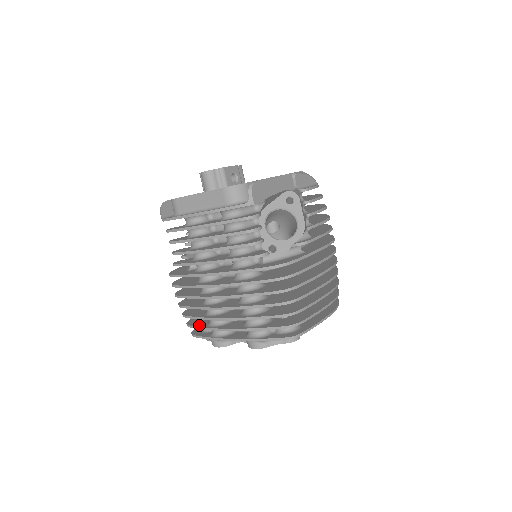
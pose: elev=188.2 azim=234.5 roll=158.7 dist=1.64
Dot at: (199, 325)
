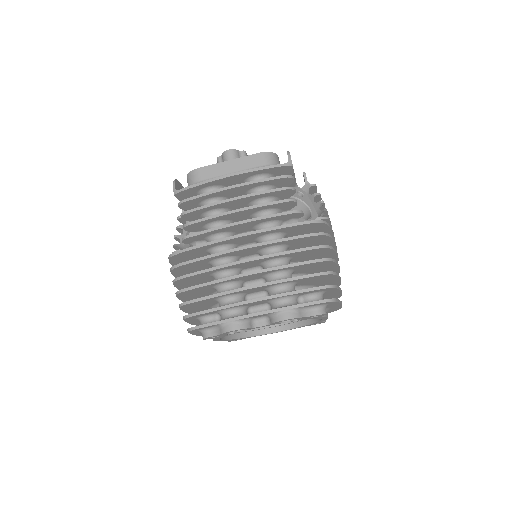
Dot at: (207, 310)
